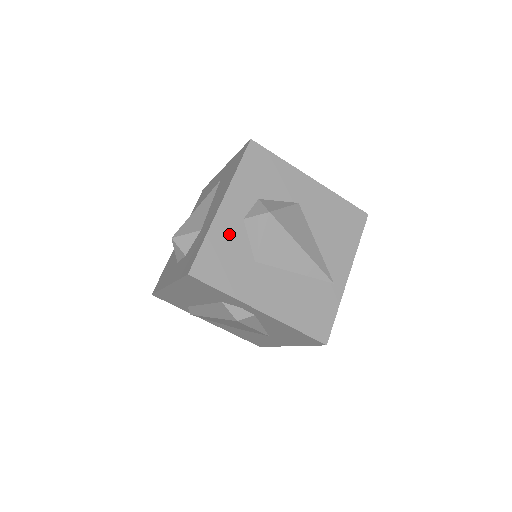
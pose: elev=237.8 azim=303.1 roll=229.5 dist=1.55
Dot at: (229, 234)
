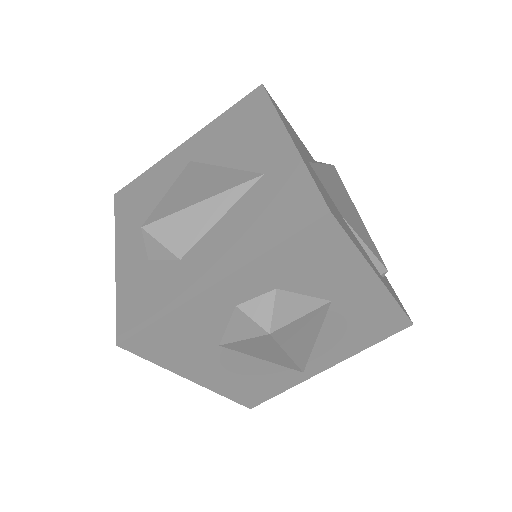
Dot at: (202, 317)
